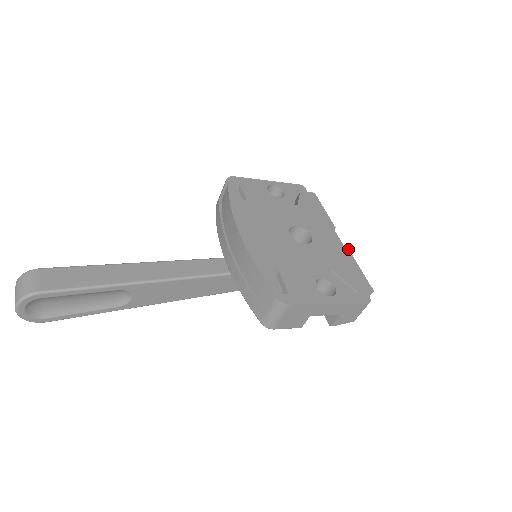
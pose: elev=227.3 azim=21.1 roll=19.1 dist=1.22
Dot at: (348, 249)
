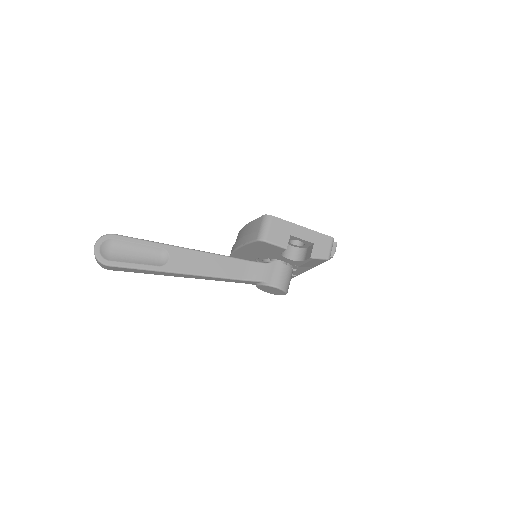
Dot at: occluded
